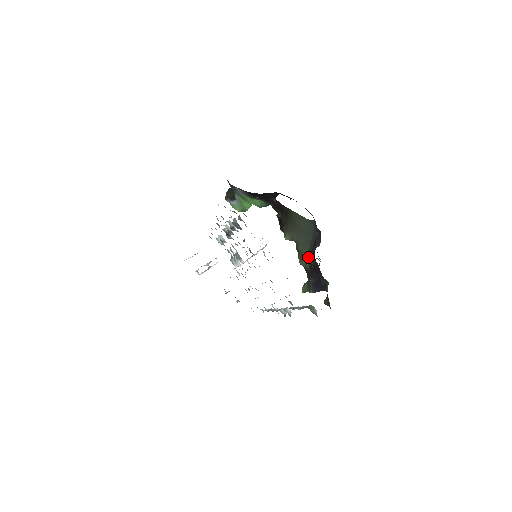
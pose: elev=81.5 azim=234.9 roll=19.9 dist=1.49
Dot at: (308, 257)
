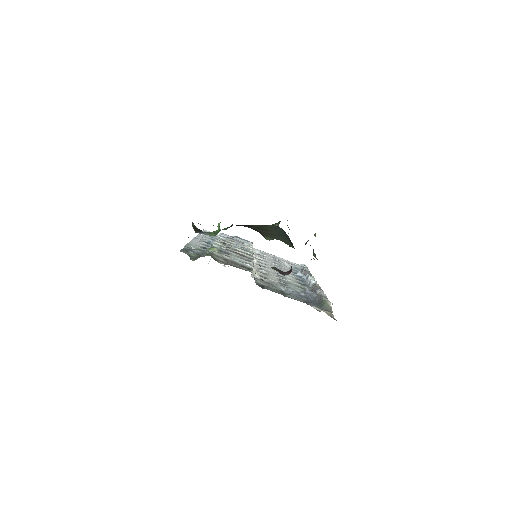
Dot at: occluded
